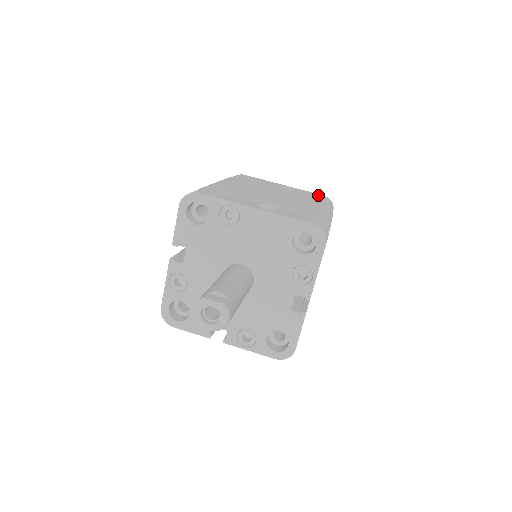
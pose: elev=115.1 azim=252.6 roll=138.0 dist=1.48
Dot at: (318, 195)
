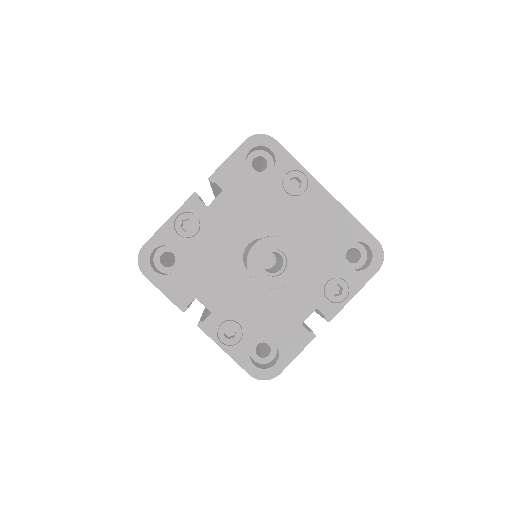
Dot at: occluded
